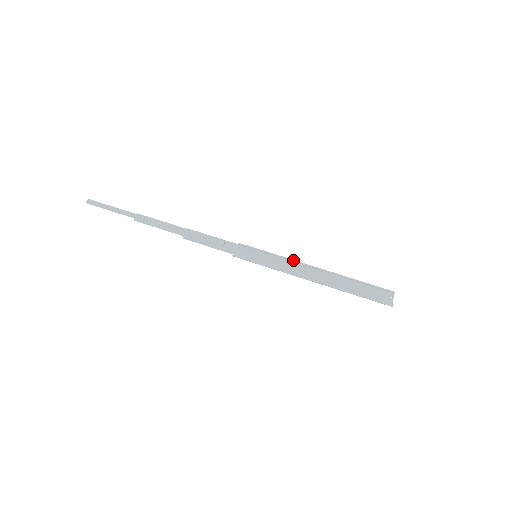
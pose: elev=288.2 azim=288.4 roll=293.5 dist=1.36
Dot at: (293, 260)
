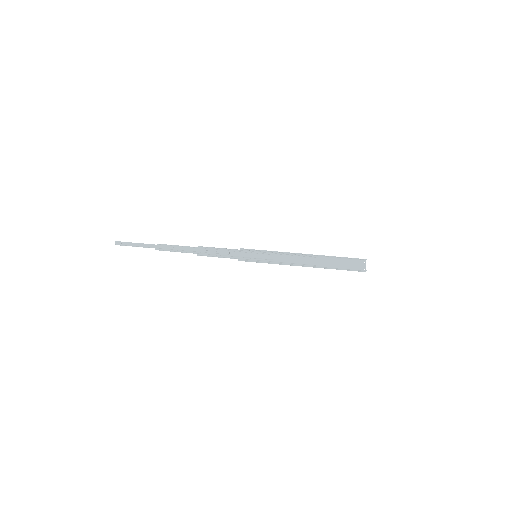
Dot at: (285, 252)
